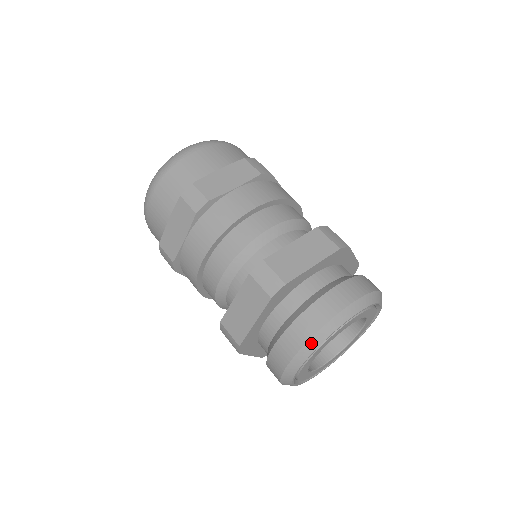
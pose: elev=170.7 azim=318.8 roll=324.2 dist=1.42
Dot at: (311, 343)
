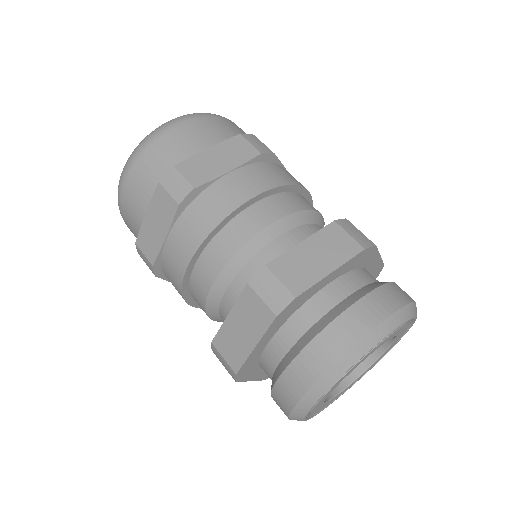
Dot at: (329, 375)
